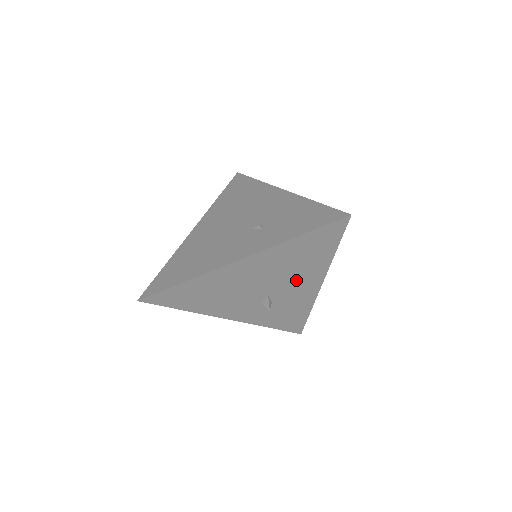
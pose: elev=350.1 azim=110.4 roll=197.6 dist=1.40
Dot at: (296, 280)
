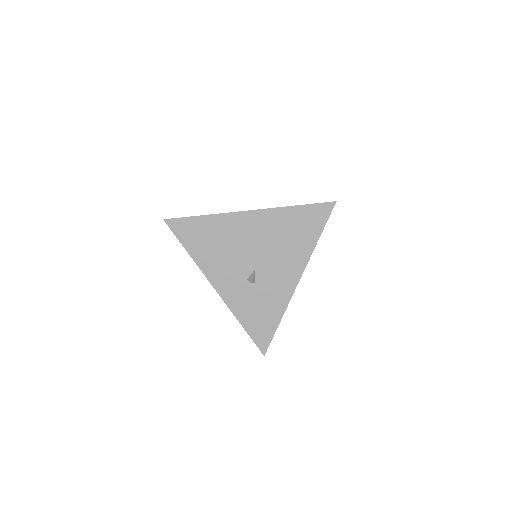
Dot at: (282, 261)
